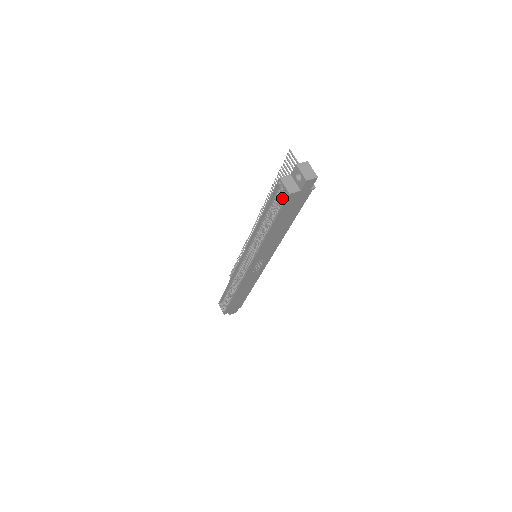
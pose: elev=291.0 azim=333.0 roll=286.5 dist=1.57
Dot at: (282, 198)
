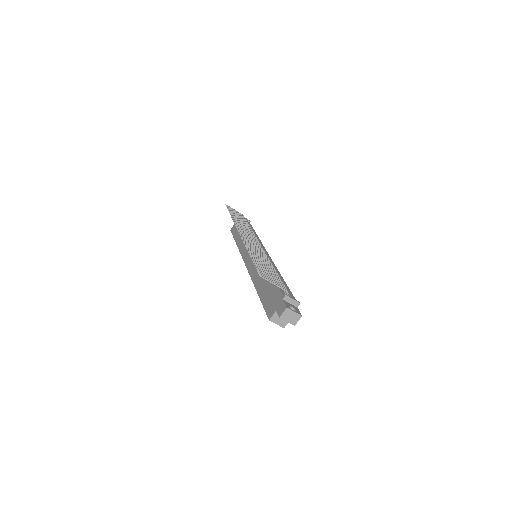
Dot at: occluded
